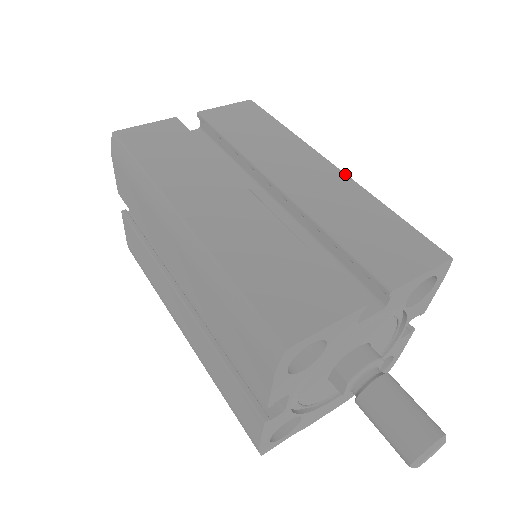
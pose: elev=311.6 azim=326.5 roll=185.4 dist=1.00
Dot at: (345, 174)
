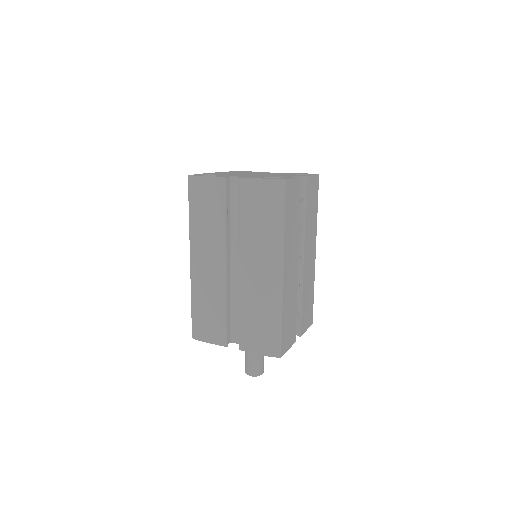
Dot at: occluded
